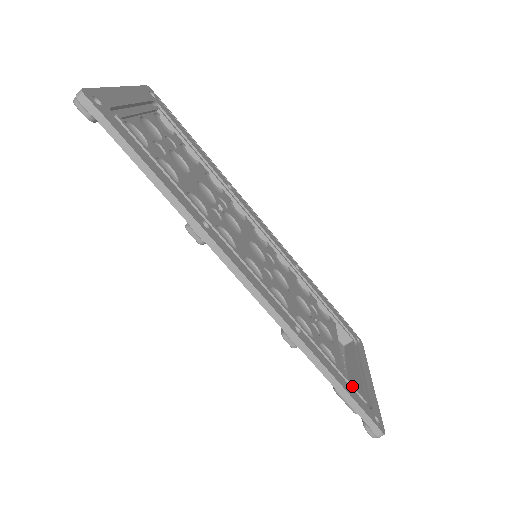
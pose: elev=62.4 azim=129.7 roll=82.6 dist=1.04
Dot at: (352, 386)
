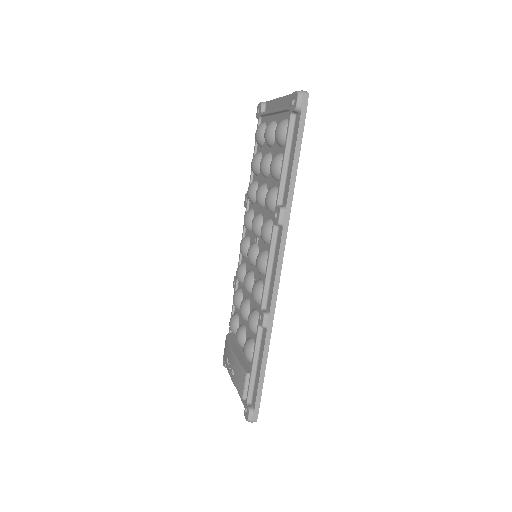
Dot at: occluded
